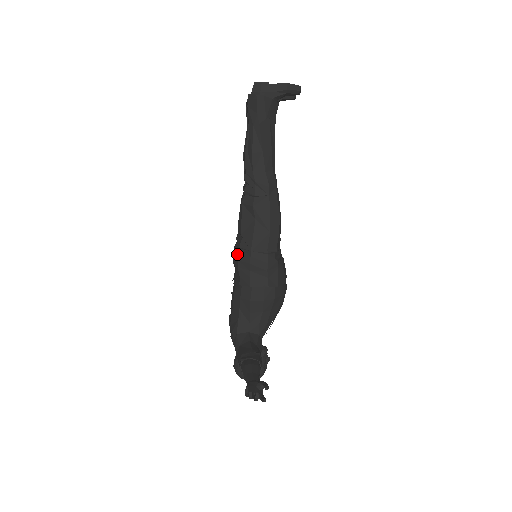
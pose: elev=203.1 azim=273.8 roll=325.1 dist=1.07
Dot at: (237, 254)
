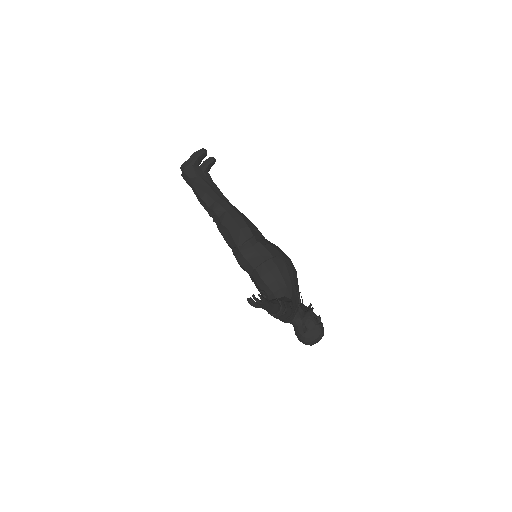
Dot at: (236, 259)
